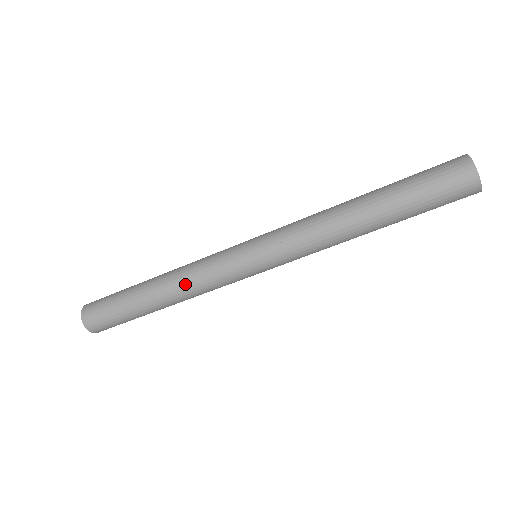
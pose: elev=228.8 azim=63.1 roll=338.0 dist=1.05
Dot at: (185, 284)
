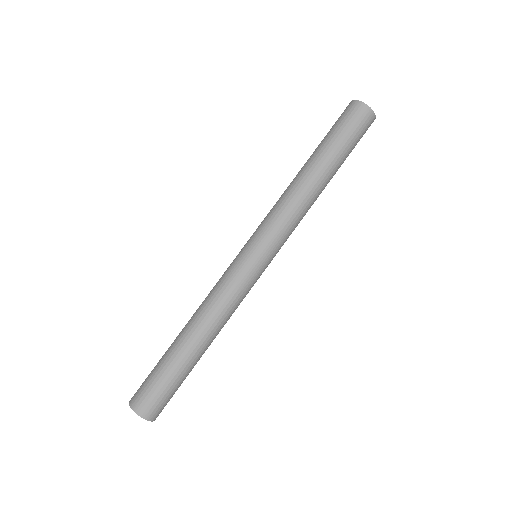
Dot at: (205, 303)
